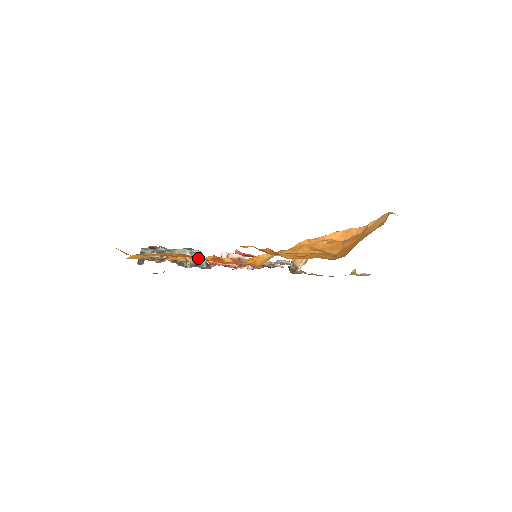
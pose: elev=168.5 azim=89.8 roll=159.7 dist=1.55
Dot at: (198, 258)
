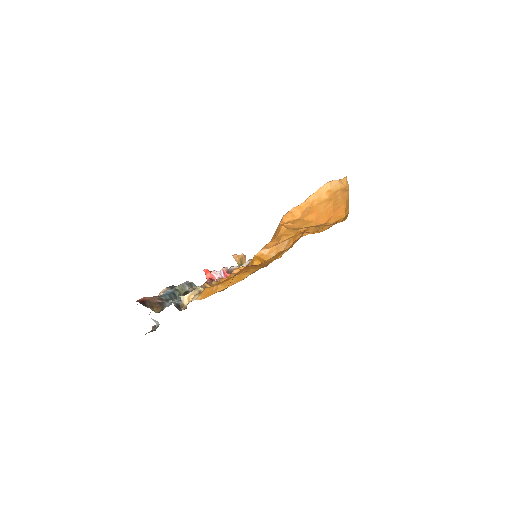
Dot at: occluded
